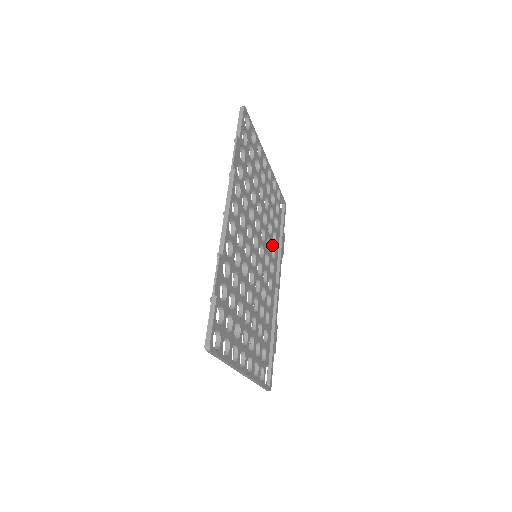
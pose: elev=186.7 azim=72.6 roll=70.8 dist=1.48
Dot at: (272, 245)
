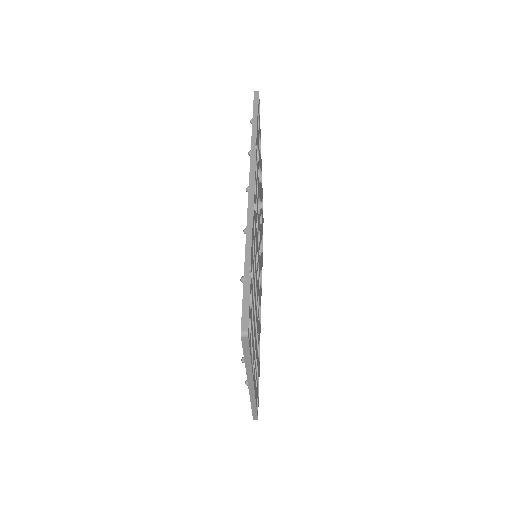
Dot at: occluded
